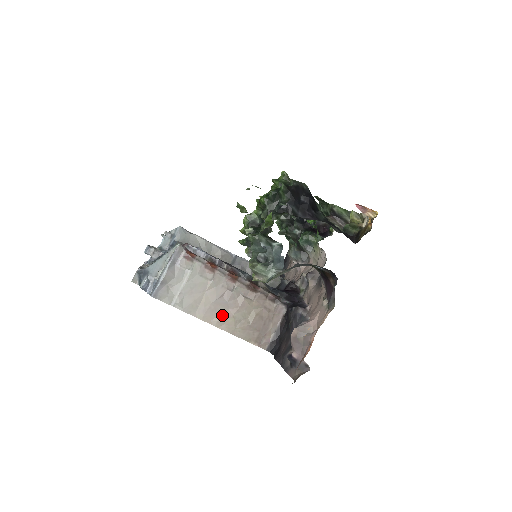
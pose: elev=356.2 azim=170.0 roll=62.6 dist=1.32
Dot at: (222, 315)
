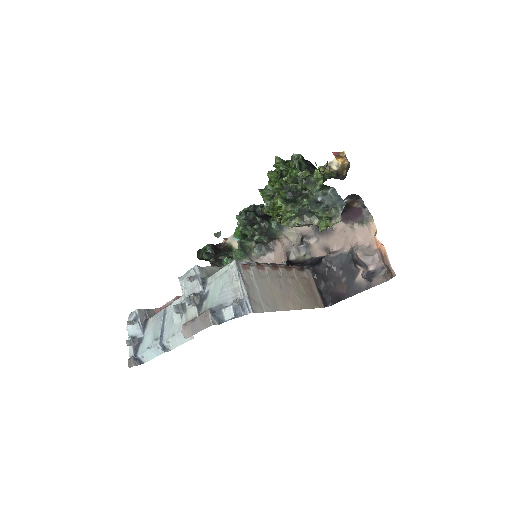
Dot at: (290, 299)
